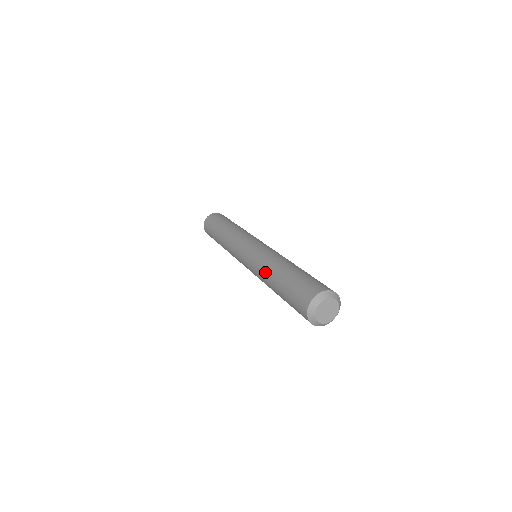
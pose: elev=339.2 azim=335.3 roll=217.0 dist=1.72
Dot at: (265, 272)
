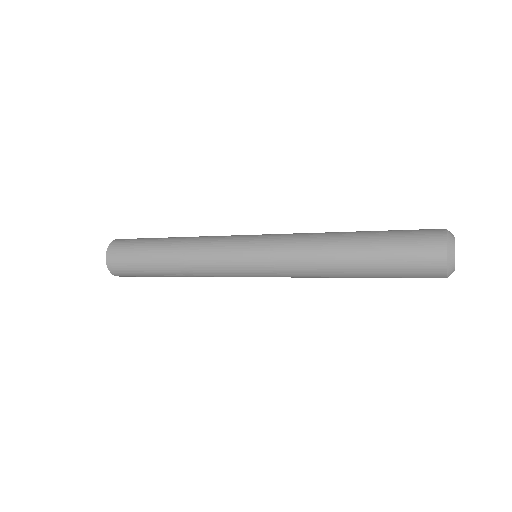
Dot at: (322, 246)
